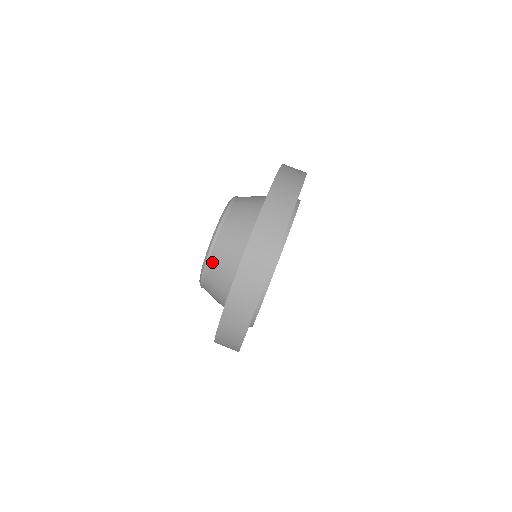
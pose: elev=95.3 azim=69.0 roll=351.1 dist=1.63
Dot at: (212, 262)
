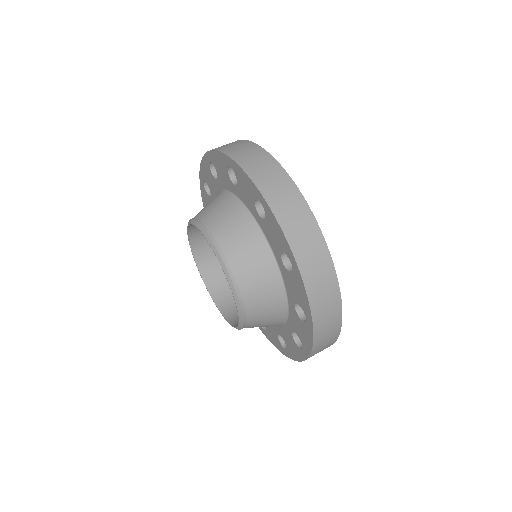
Dot at: (242, 283)
